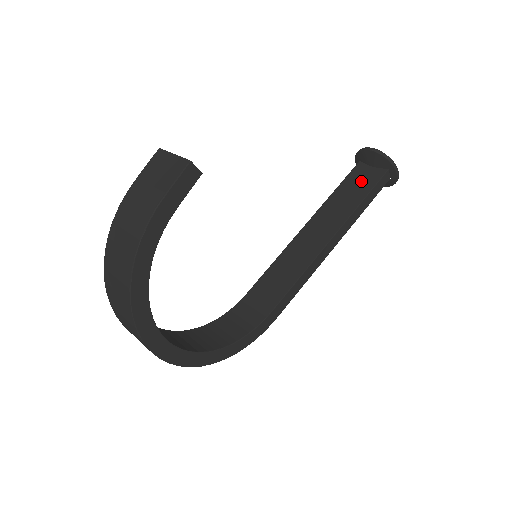
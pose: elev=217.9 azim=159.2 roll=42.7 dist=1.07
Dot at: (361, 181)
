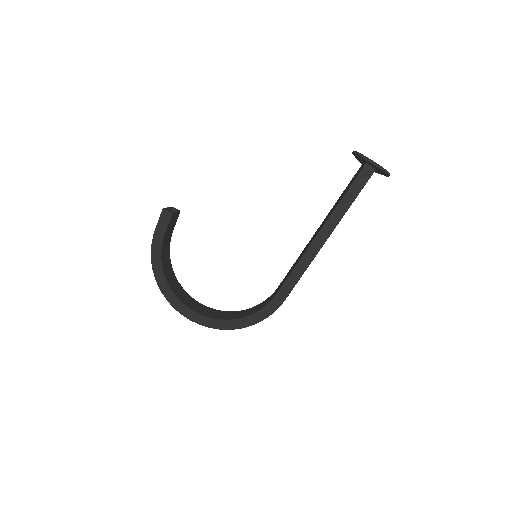
Dot at: (352, 180)
